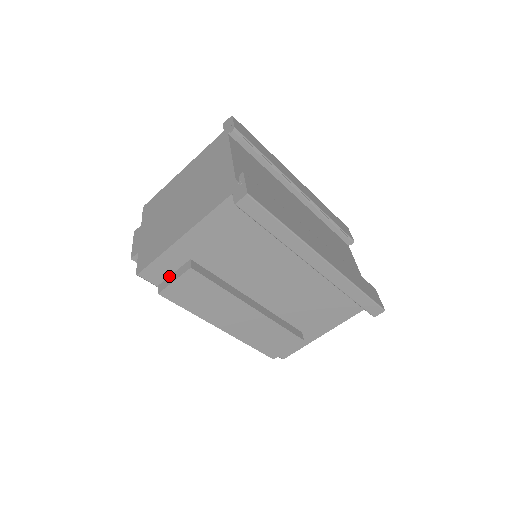
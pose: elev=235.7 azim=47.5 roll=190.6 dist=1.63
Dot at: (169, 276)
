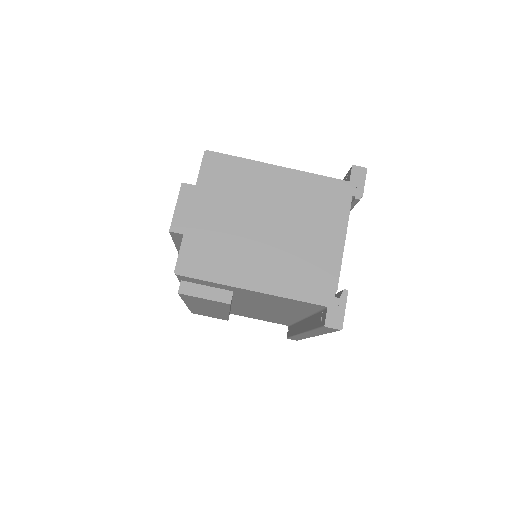
Dot at: (200, 284)
